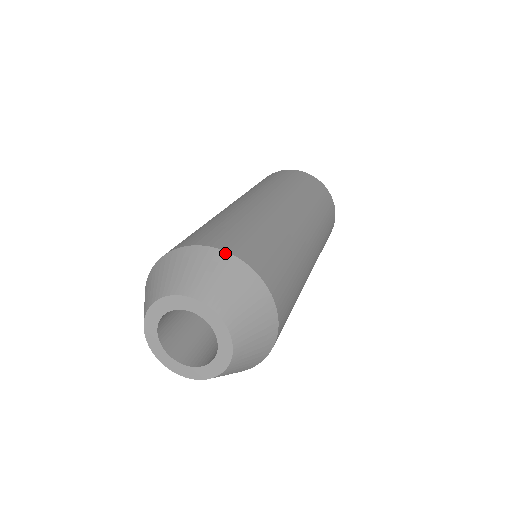
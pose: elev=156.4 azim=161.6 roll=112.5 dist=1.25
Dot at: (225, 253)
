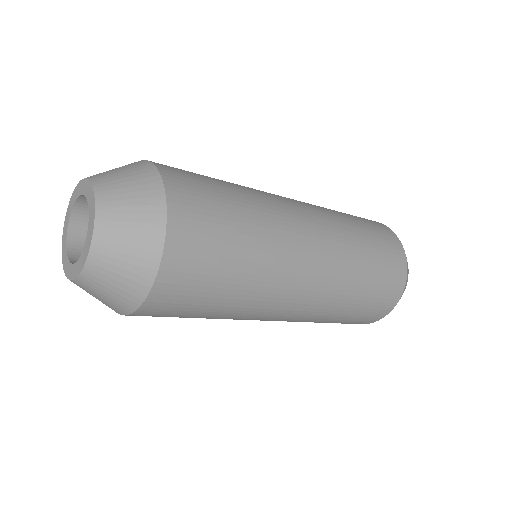
Dot at: (156, 170)
